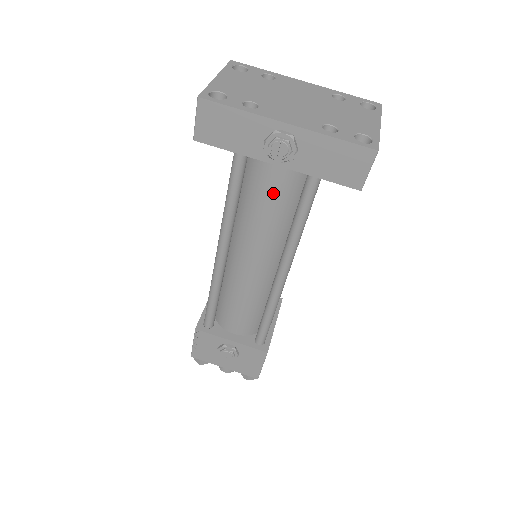
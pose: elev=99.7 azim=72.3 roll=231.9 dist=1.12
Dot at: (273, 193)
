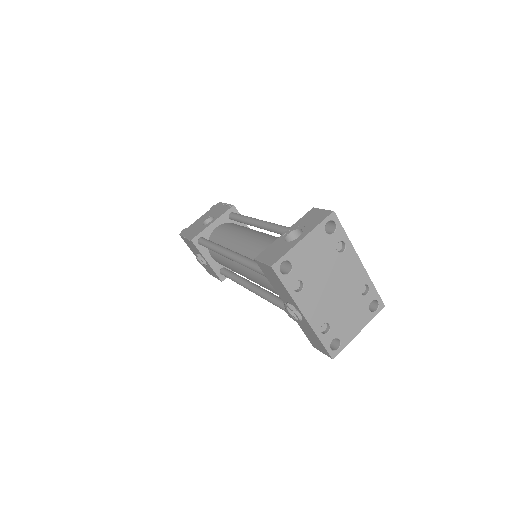
Dot at: occluded
